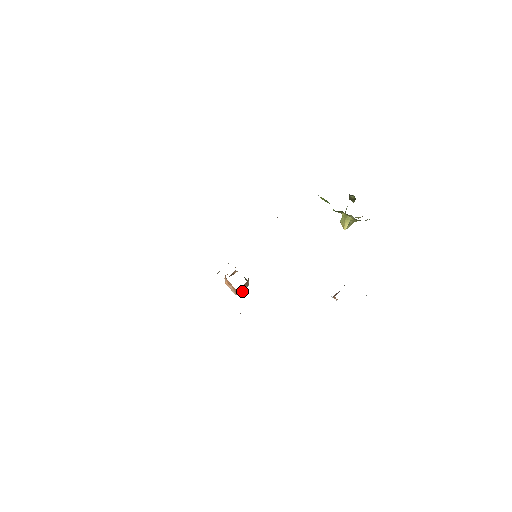
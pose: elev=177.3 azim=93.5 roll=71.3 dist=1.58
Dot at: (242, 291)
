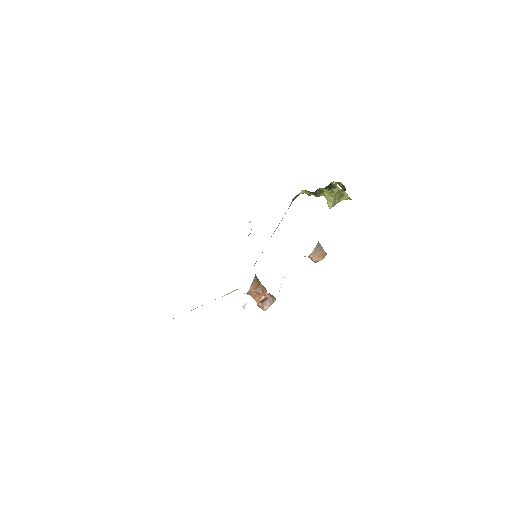
Dot at: (269, 306)
